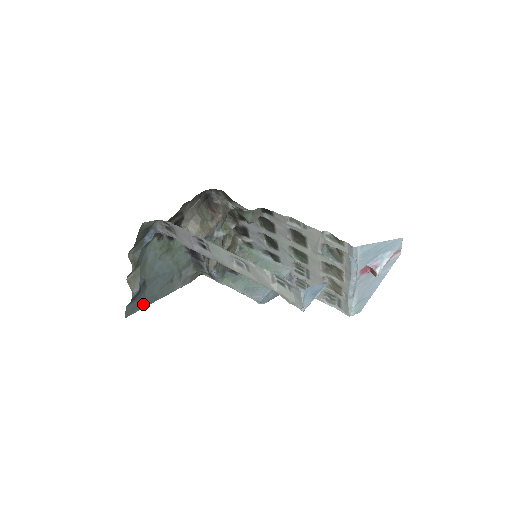
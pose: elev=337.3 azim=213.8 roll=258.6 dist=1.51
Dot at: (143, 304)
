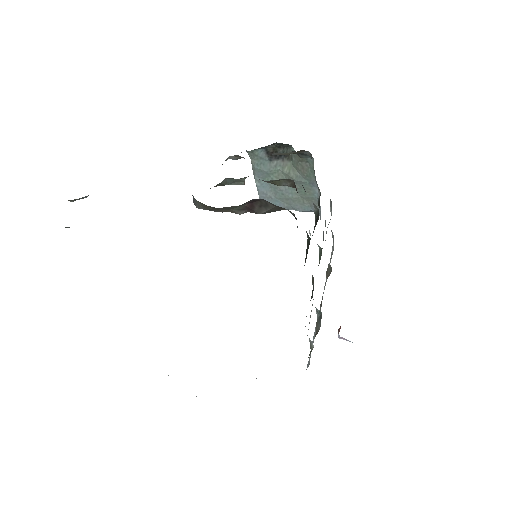
Dot at: occluded
